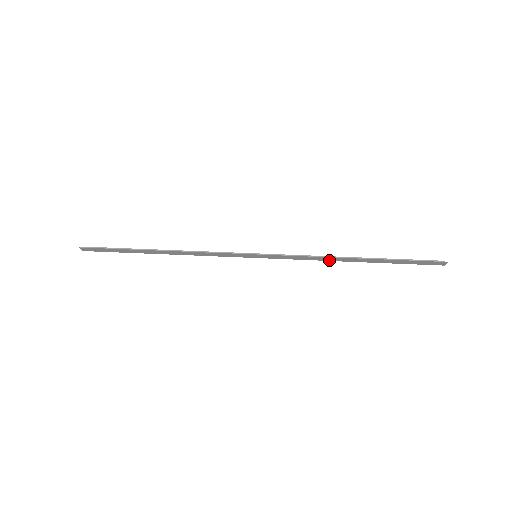
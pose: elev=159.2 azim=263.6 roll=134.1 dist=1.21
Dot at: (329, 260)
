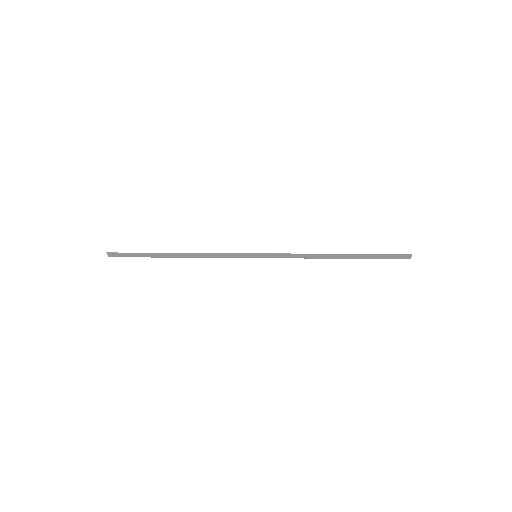
Dot at: (316, 258)
